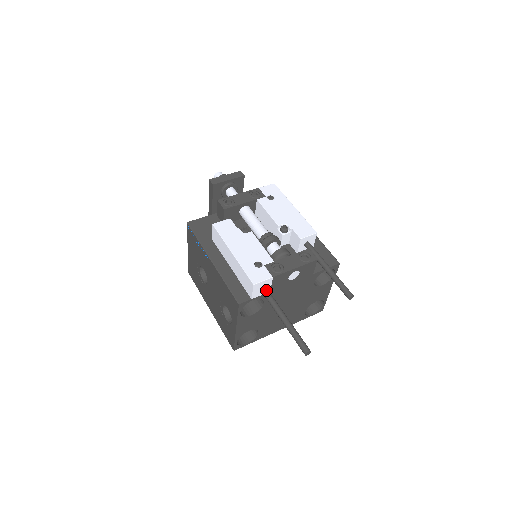
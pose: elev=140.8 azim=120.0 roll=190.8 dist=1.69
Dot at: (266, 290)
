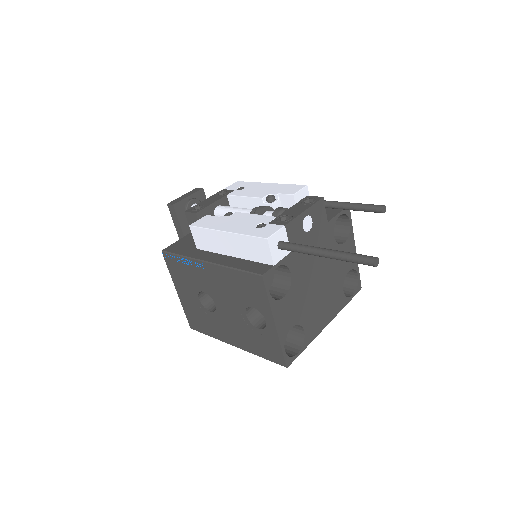
Dot at: (285, 242)
